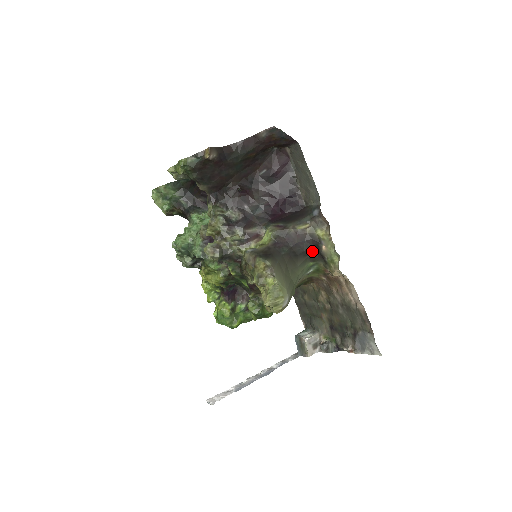
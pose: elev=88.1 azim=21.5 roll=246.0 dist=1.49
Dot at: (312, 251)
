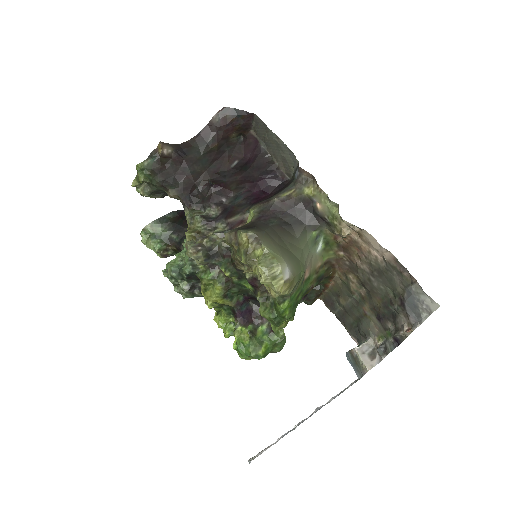
Dot at: (308, 216)
